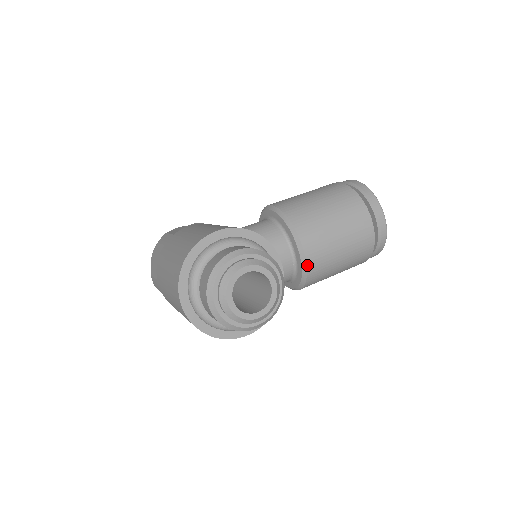
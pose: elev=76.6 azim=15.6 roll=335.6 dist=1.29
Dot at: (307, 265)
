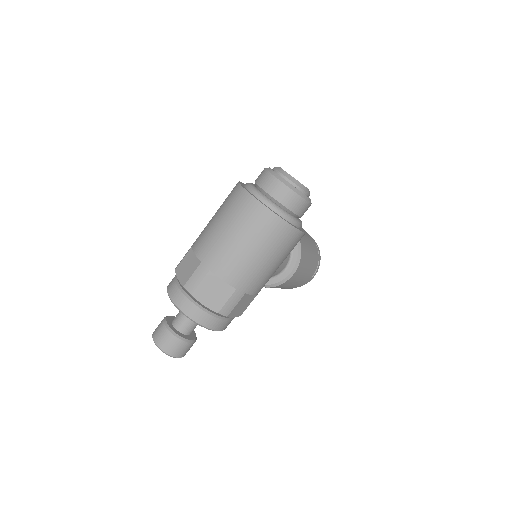
Dot at: occluded
